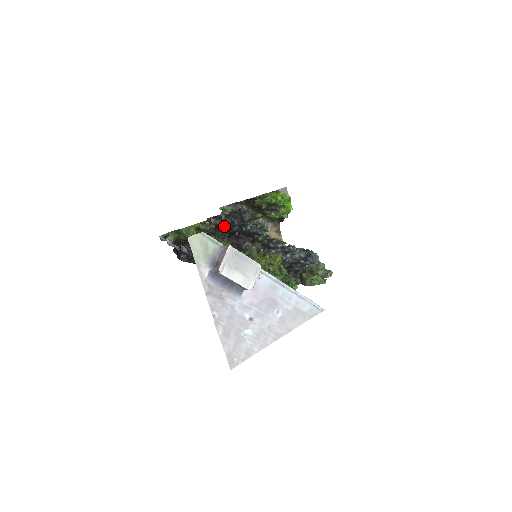
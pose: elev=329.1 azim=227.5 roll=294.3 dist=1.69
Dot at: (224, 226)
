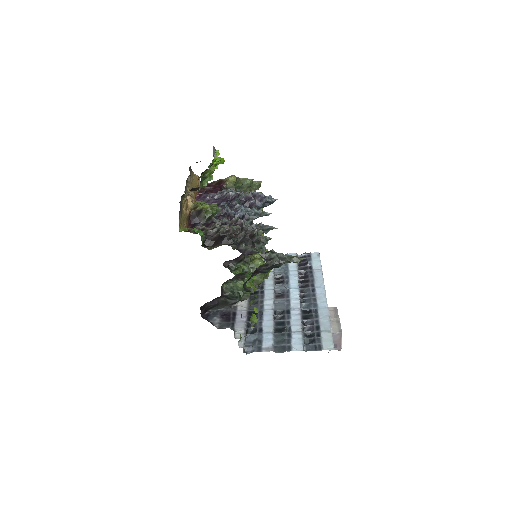
Dot at: occluded
